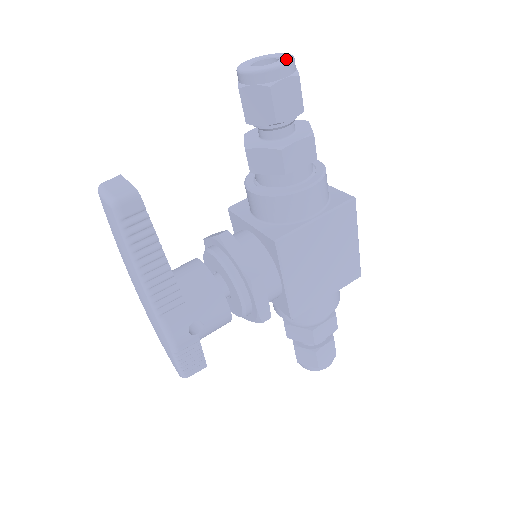
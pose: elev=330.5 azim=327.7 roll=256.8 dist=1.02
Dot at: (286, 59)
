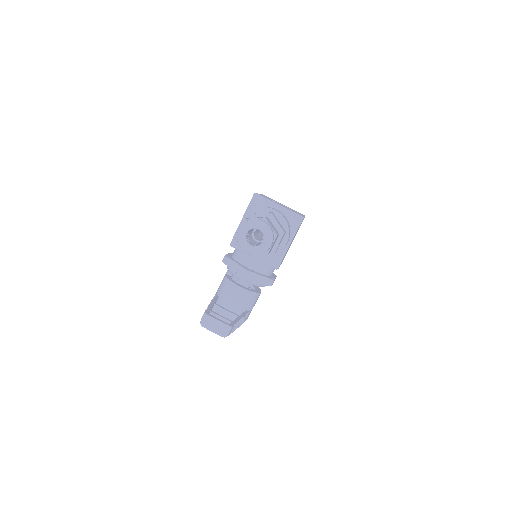
Dot at: (269, 236)
